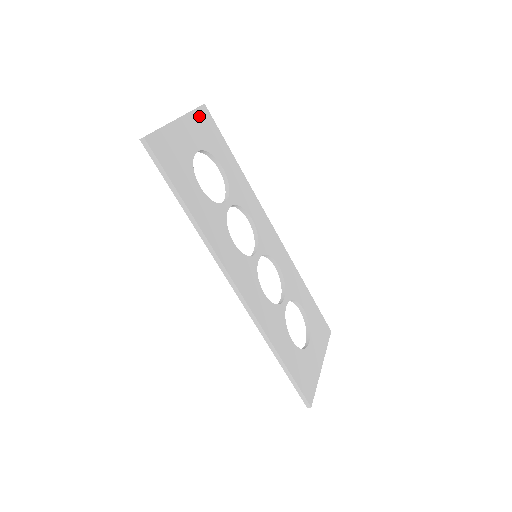
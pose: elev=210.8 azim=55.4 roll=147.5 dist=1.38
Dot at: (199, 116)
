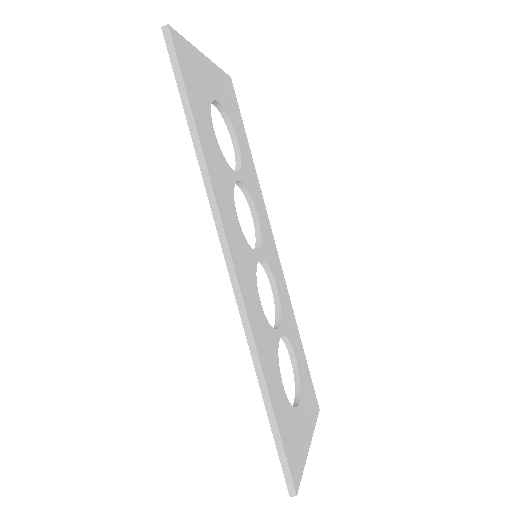
Dot at: (224, 79)
